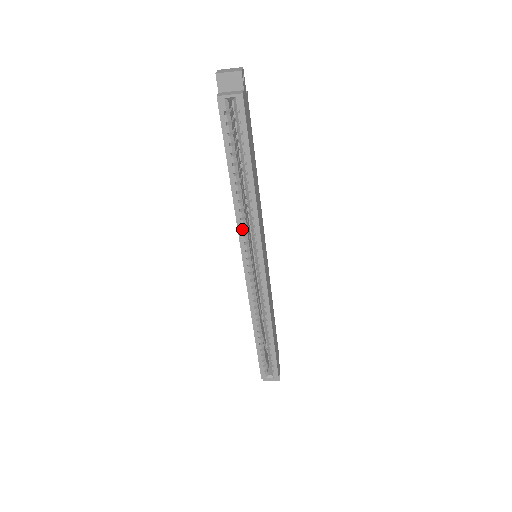
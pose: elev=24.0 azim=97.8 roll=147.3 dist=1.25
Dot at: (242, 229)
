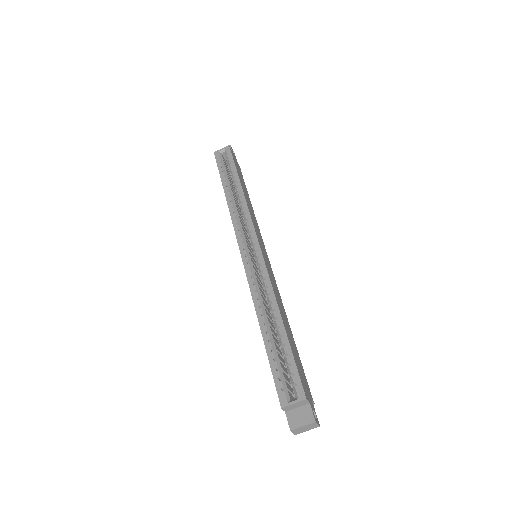
Dot at: (236, 220)
